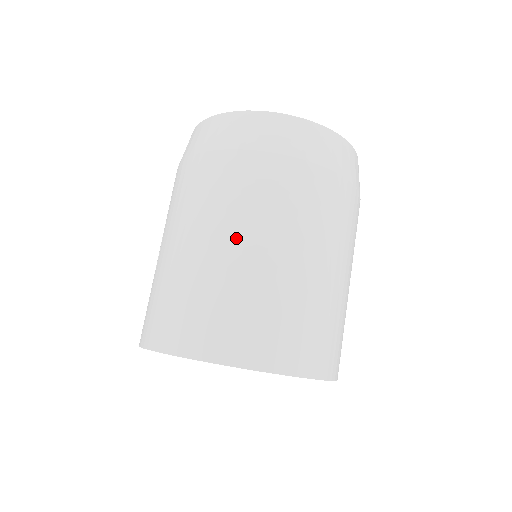
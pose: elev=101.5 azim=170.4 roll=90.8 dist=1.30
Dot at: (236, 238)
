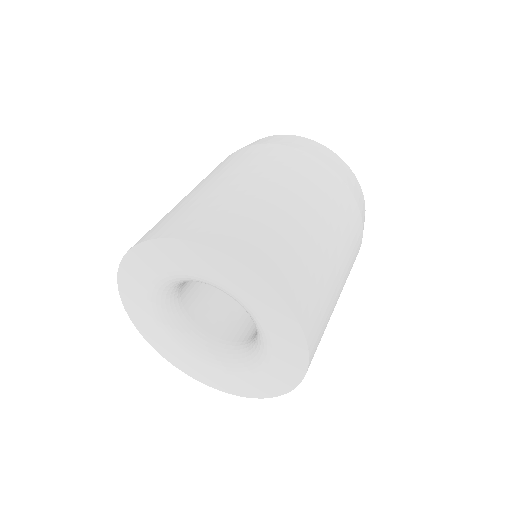
Dot at: (268, 185)
